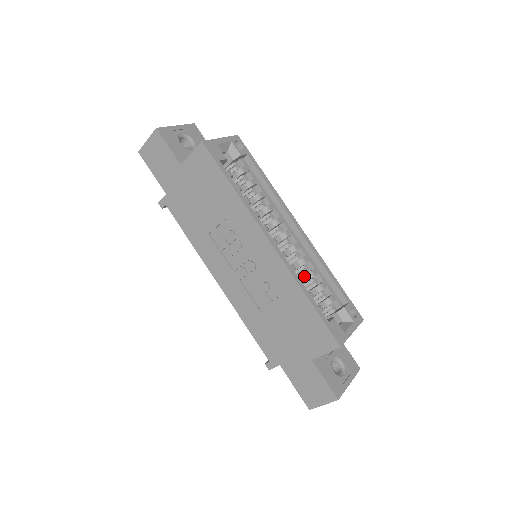
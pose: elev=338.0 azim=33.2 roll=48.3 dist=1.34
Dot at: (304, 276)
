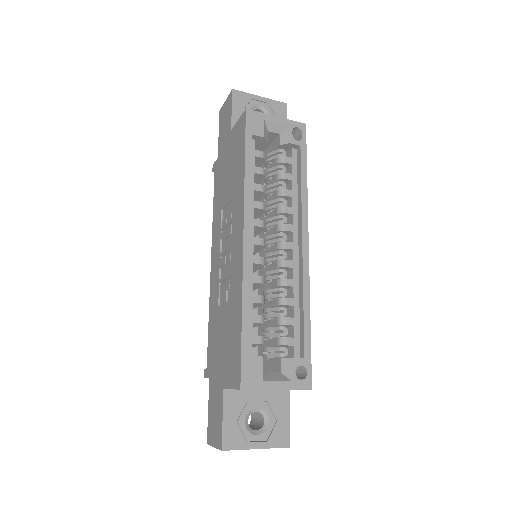
Dot at: (276, 299)
